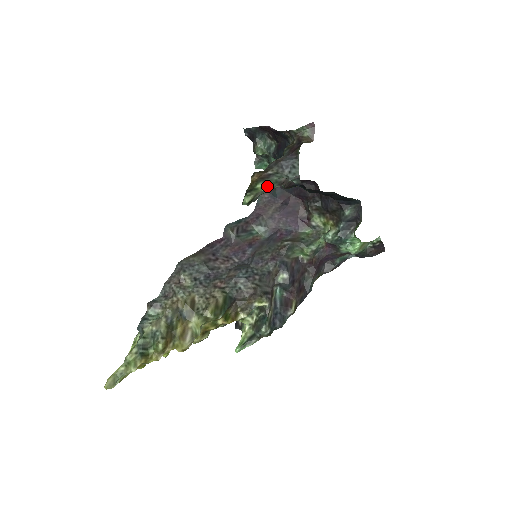
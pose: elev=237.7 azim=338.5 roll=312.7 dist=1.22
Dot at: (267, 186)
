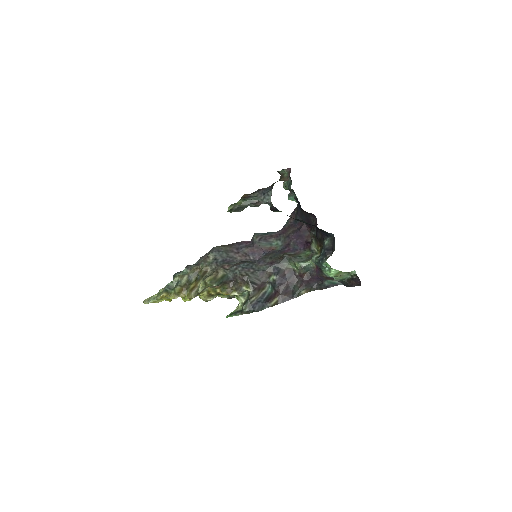
Dot at: (241, 202)
